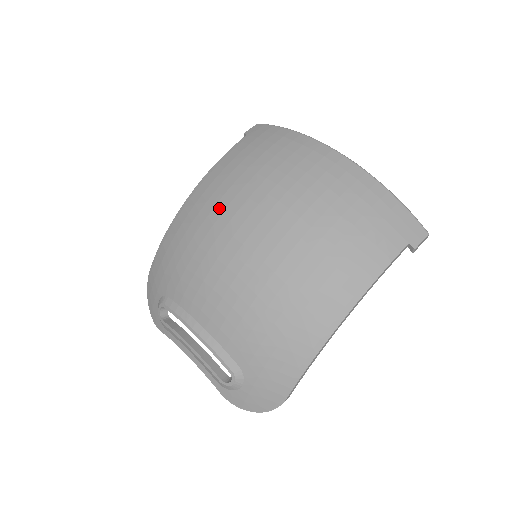
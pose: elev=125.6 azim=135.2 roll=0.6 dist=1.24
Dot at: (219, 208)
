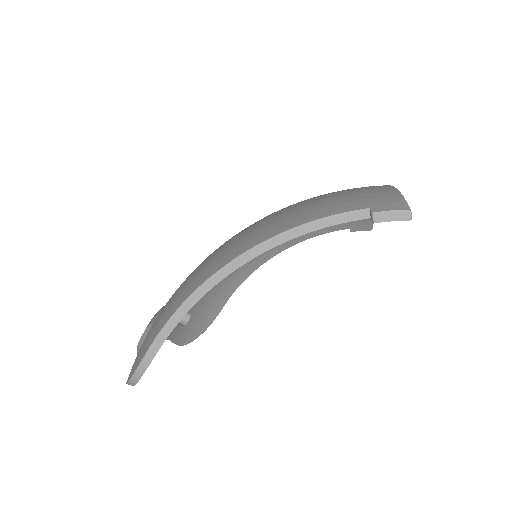
Dot at: occluded
